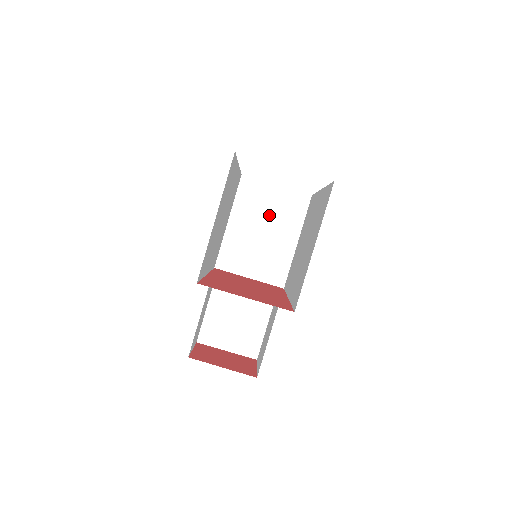
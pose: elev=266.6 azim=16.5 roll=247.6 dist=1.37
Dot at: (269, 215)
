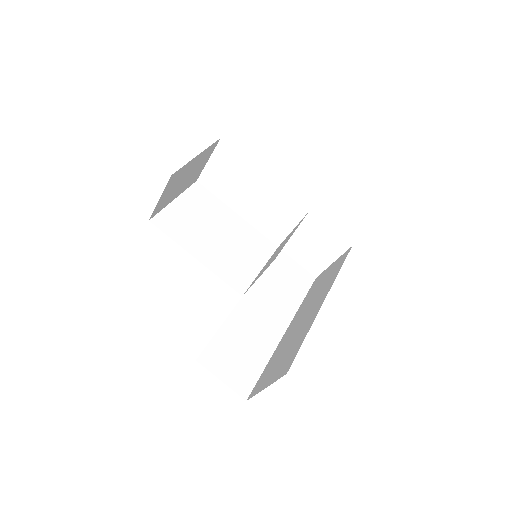
Dot at: (283, 243)
